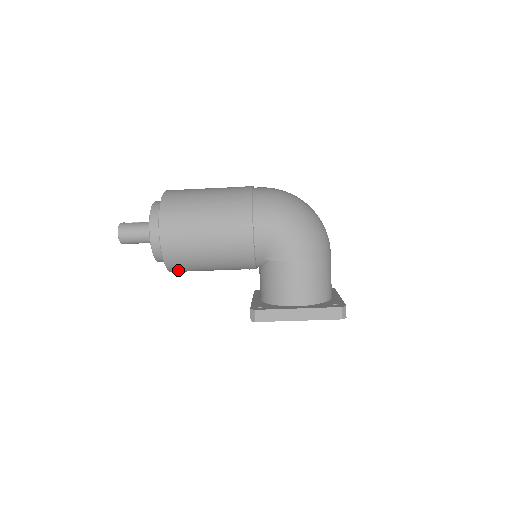
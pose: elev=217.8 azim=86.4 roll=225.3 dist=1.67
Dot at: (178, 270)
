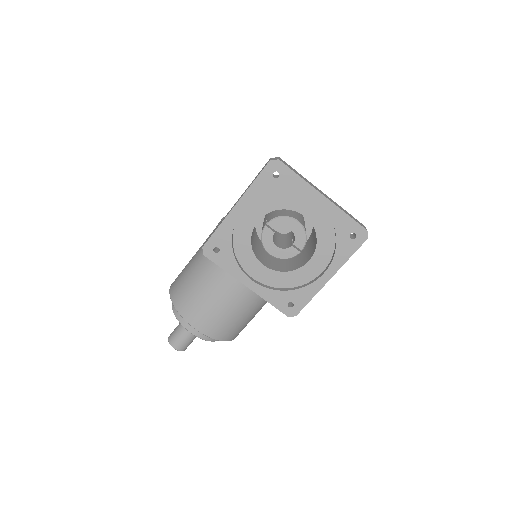
Dot at: (189, 311)
